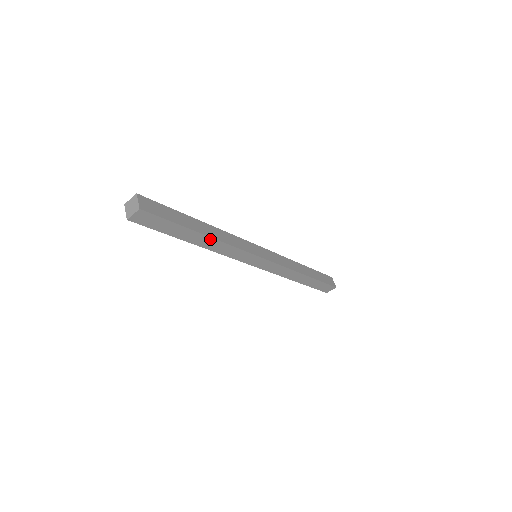
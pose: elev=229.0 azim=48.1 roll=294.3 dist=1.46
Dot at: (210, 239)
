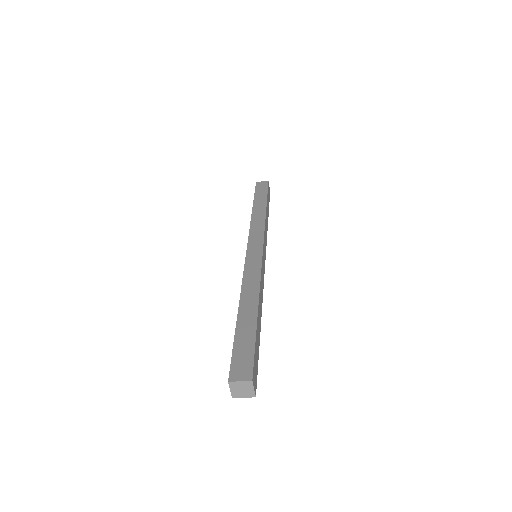
Dot at: occluded
